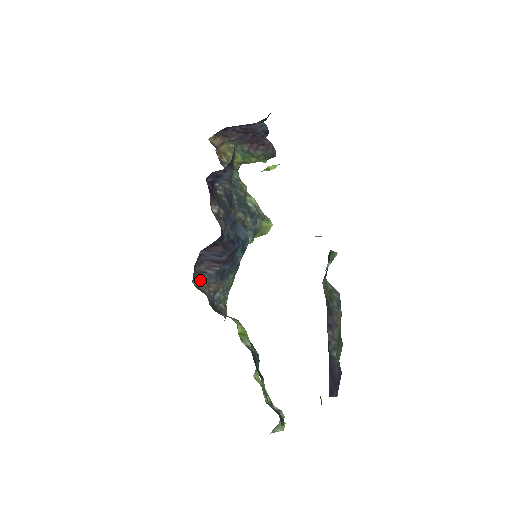
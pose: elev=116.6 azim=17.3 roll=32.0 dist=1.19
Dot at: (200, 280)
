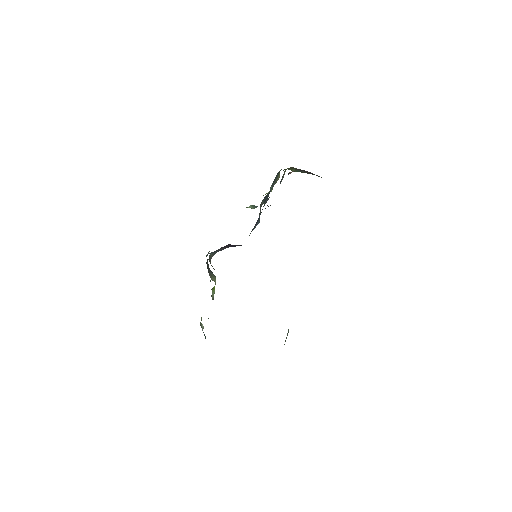
Dot at: (213, 253)
